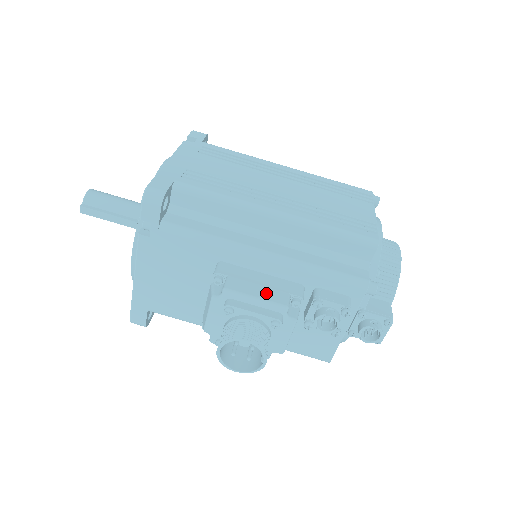
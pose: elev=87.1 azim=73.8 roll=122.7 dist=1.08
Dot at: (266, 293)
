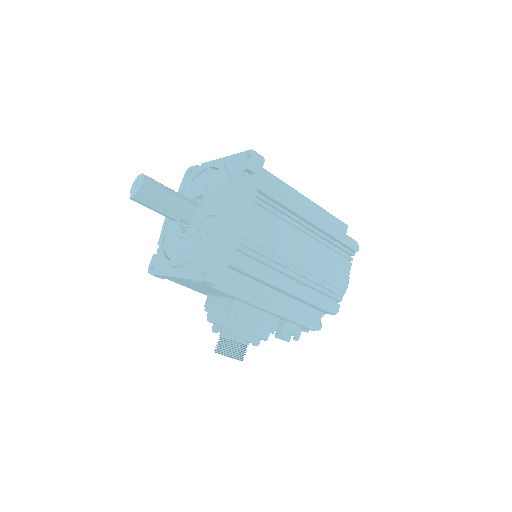
Dot at: (258, 330)
